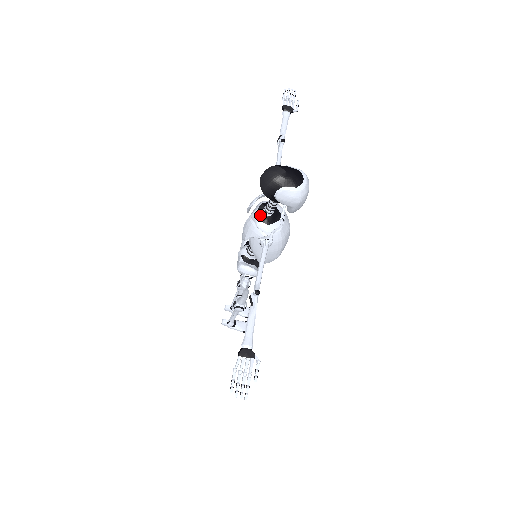
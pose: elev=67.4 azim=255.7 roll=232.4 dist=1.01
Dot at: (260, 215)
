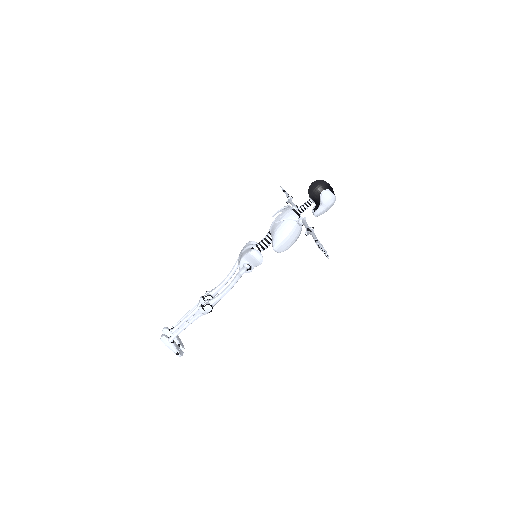
Dot at: (294, 211)
